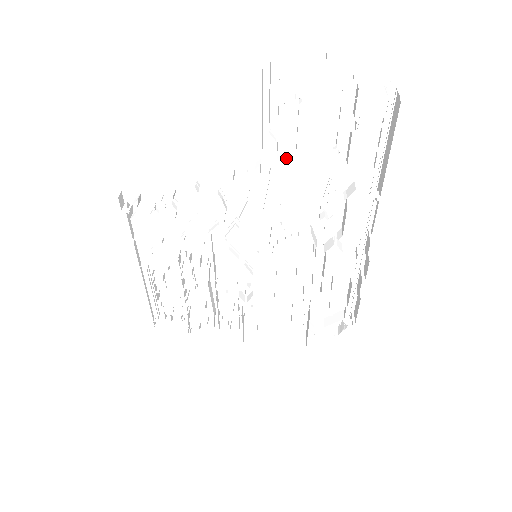
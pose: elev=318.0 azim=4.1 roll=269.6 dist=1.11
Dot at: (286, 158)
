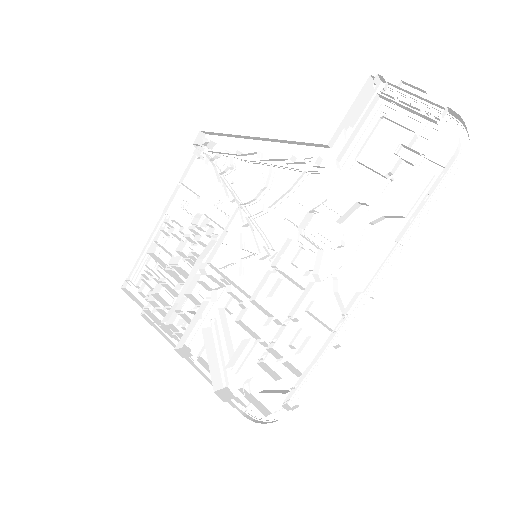
Dot at: (343, 171)
